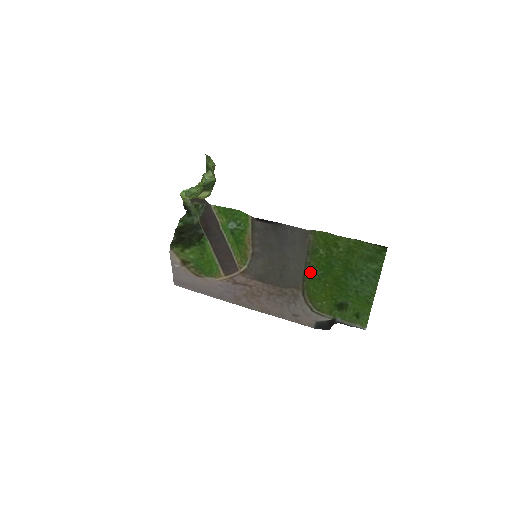
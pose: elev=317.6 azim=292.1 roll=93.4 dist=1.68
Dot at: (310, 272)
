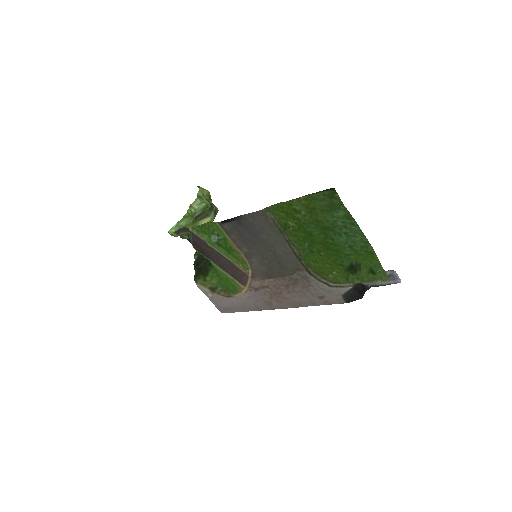
Dot at: (298, 249)
